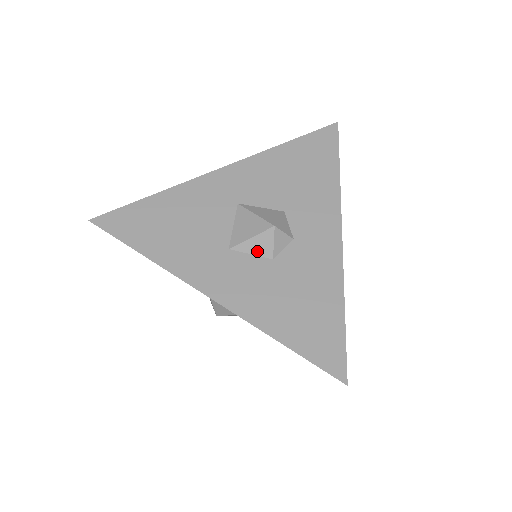
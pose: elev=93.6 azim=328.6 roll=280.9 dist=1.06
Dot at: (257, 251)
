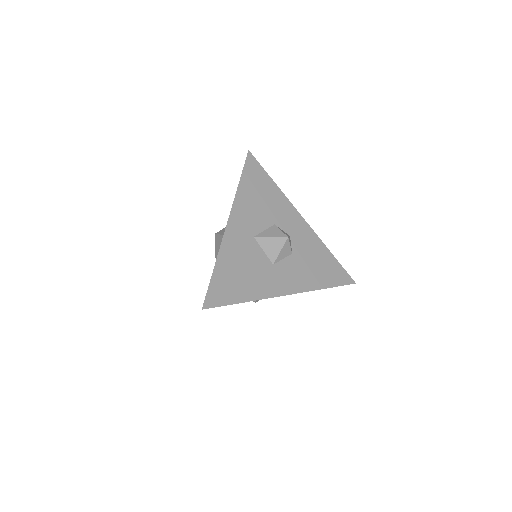
Dot at: (285, 255)
